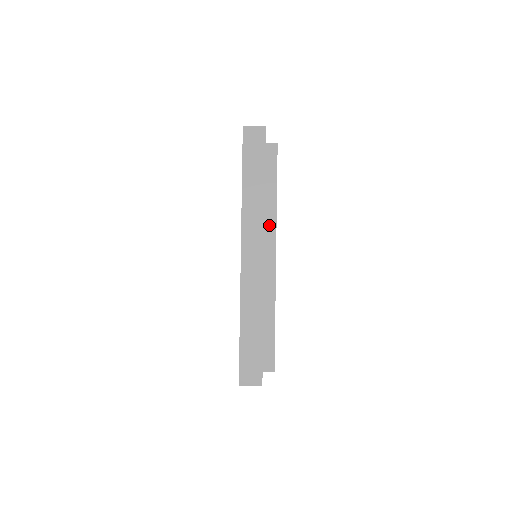
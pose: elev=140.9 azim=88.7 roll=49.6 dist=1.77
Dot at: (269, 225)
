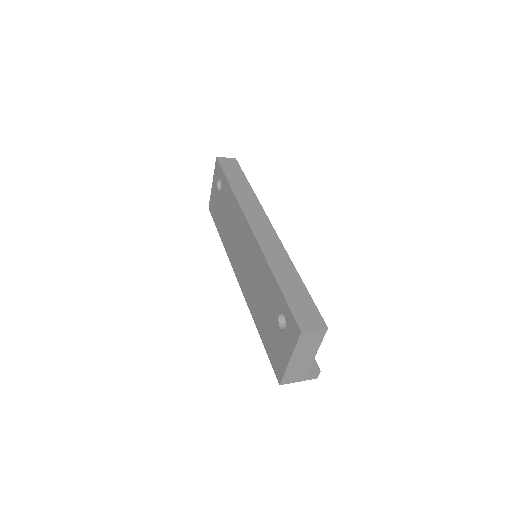
Dot at: occluded
